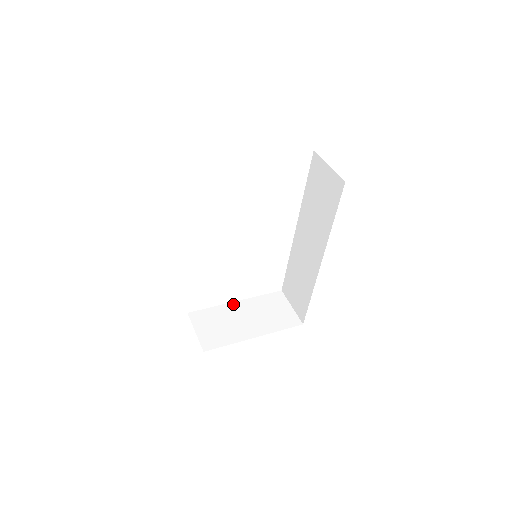
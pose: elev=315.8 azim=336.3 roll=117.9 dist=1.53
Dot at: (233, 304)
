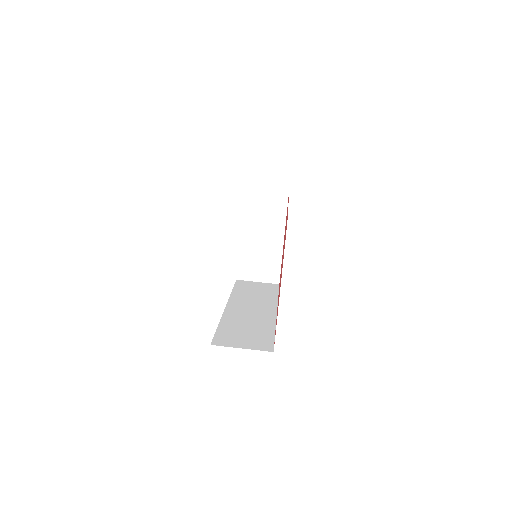
Dot at: (242, 240)
